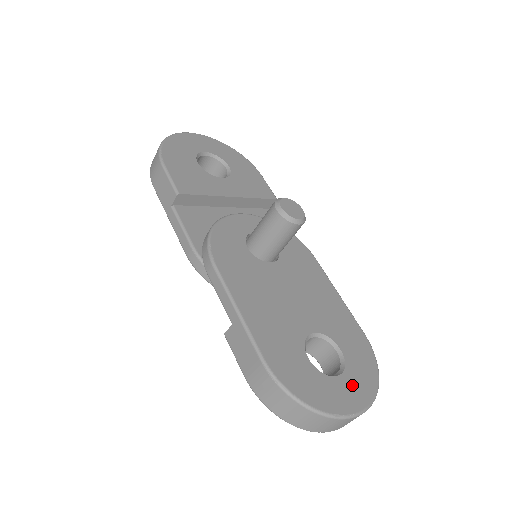
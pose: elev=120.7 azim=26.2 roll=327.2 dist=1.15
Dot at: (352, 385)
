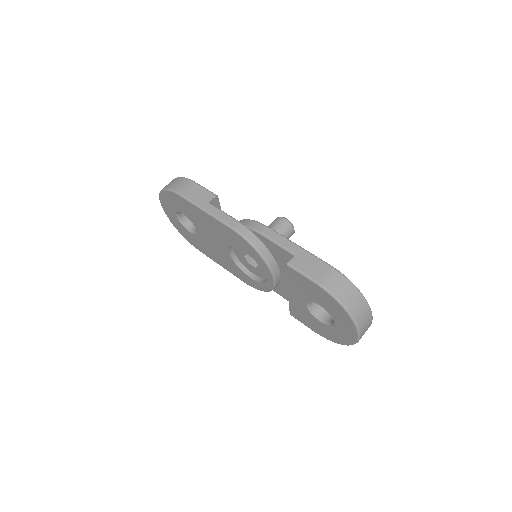
Dot at: occluded
